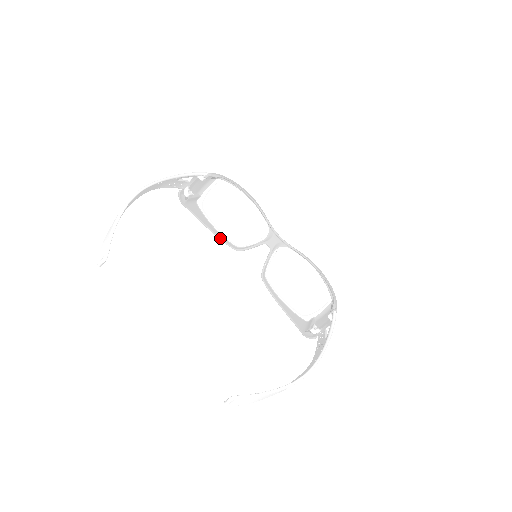
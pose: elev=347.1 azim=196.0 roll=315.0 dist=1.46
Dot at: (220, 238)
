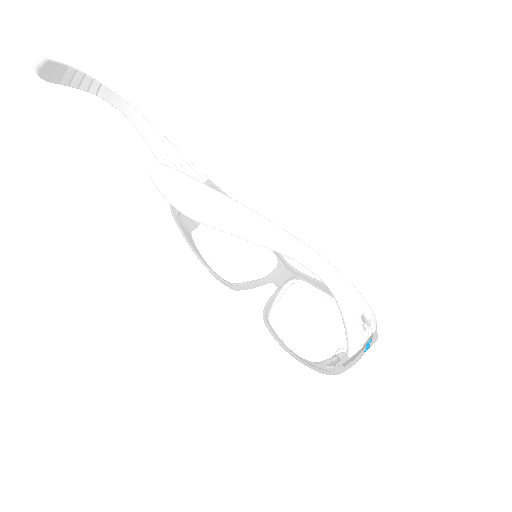
Dot at: (212, 271)
